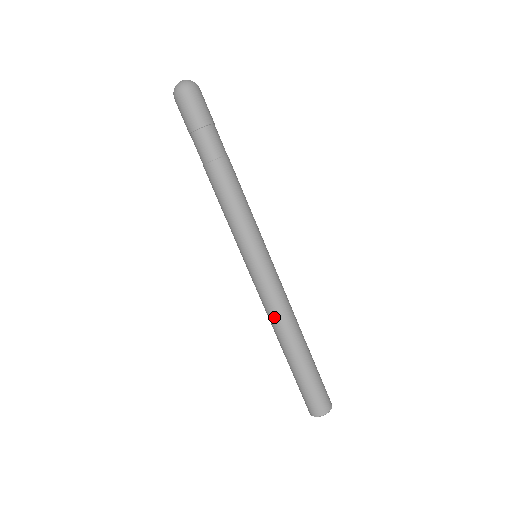
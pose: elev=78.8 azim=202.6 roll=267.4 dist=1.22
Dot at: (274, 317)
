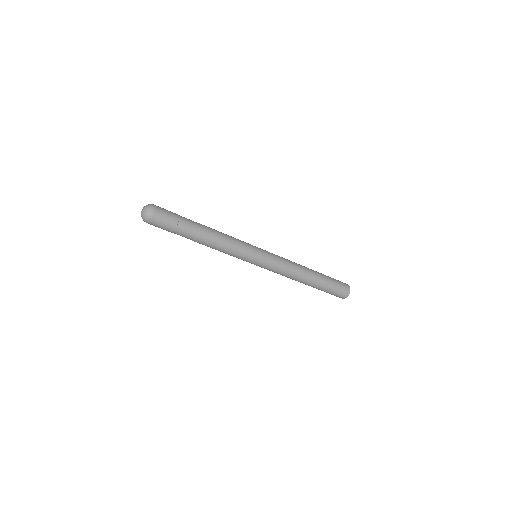
Dot at: occluded
